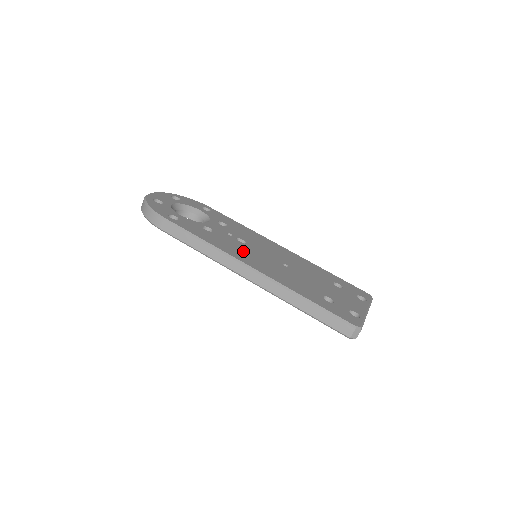
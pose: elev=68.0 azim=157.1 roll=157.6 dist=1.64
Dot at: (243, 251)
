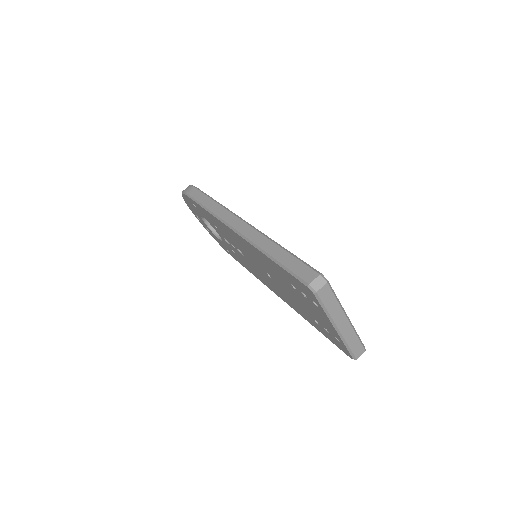
Dot at: occluded
